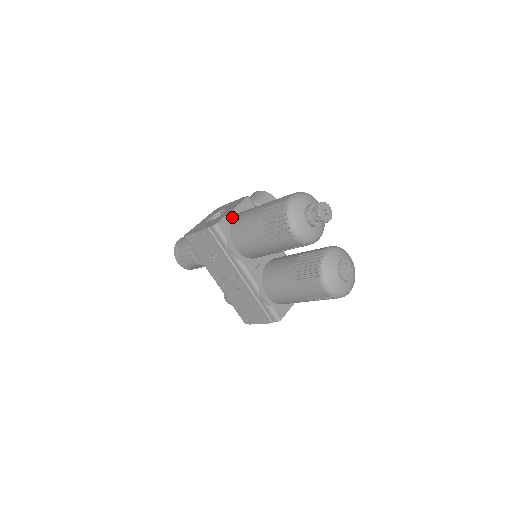
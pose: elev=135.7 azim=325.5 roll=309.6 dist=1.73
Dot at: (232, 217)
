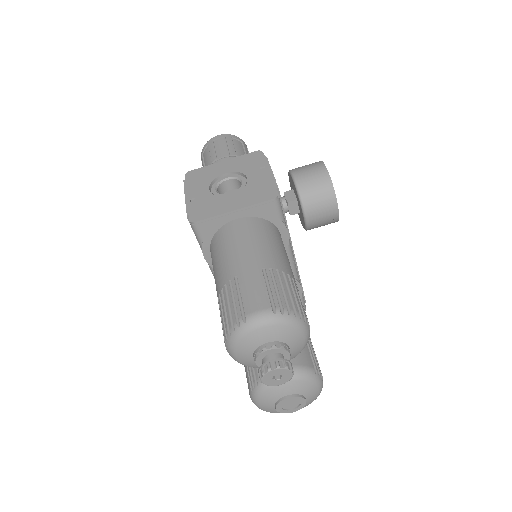
Dot at: (227, 220)
